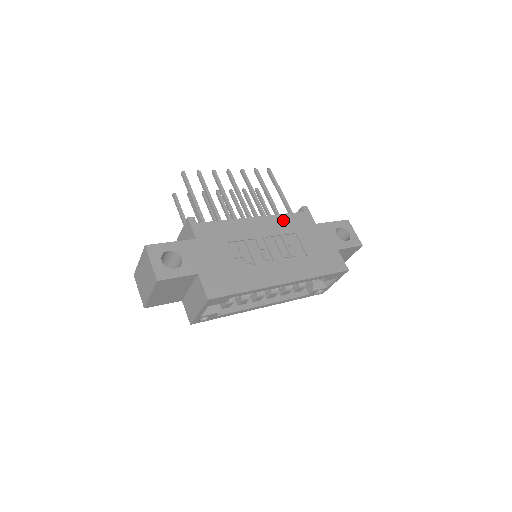
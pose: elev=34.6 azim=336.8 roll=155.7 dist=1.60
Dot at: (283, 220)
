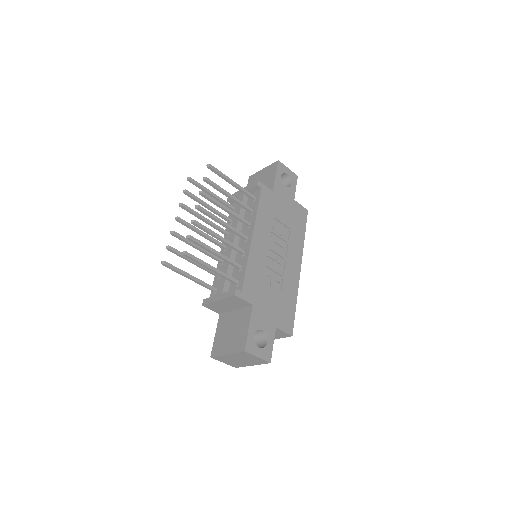
Dot at: (262, 215)
